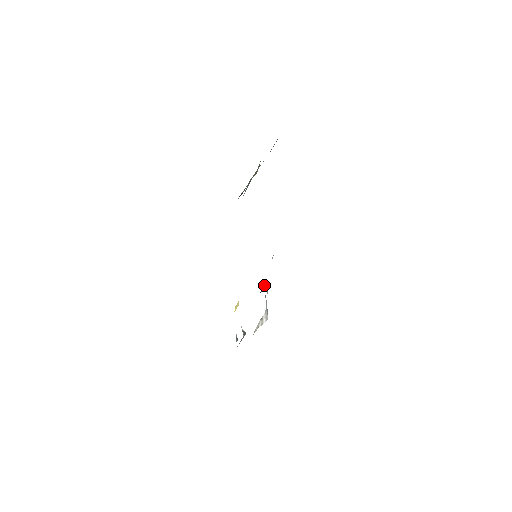
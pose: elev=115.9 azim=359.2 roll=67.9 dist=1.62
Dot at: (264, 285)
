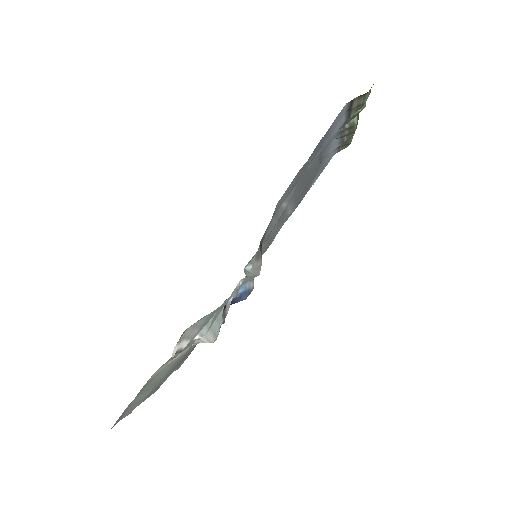
Dot at: (239, 299)
